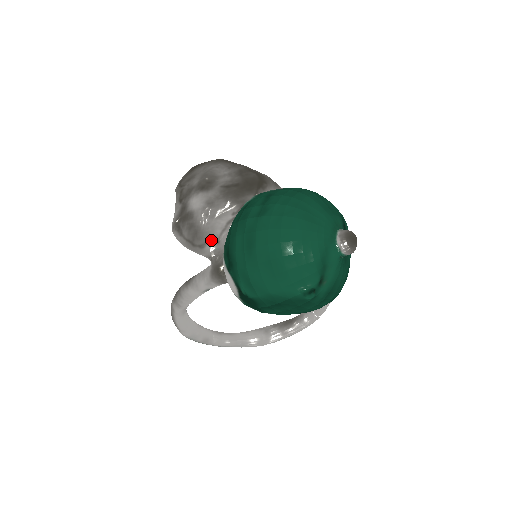
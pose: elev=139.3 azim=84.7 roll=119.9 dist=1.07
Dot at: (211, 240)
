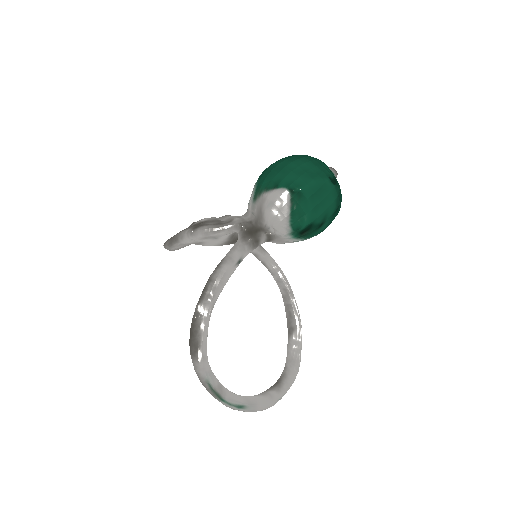
Dot at: (235, 217)
